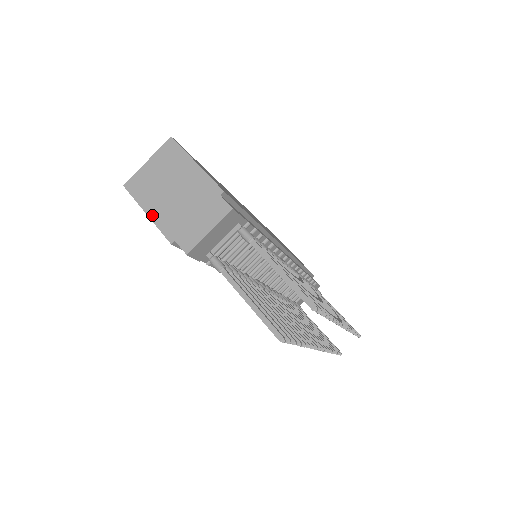
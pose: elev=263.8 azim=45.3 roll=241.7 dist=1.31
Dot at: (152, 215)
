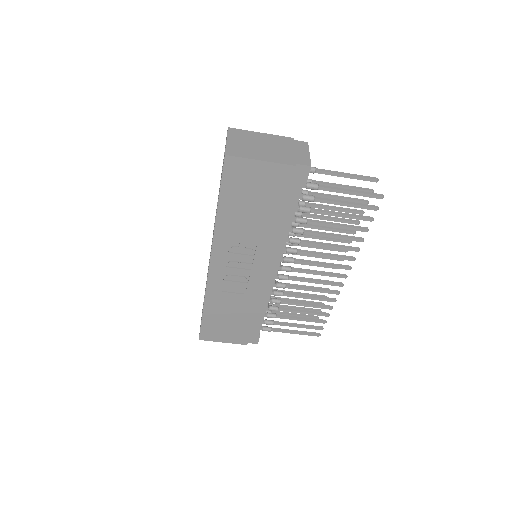
Dot at: (266, 159)
